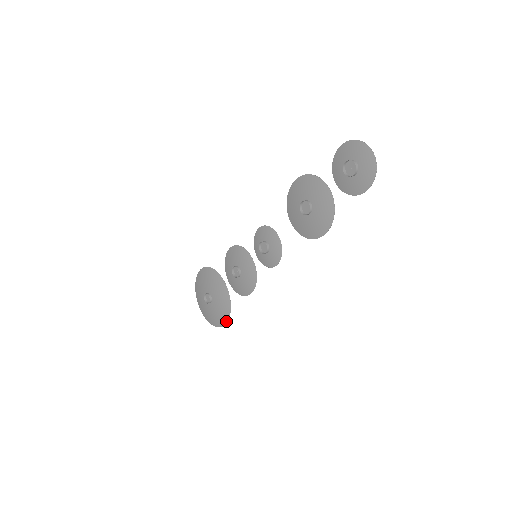
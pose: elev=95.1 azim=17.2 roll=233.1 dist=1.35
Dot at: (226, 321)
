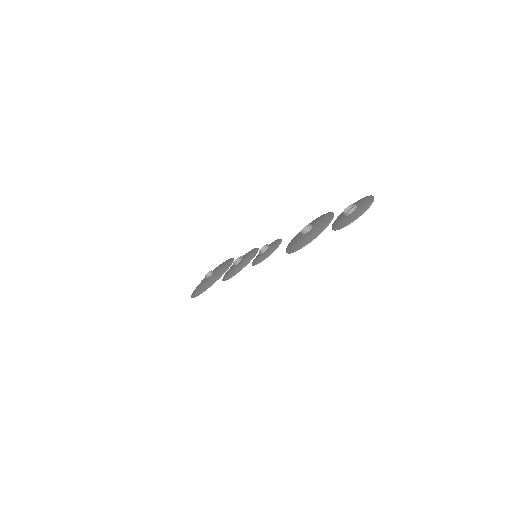
Dot at: (198, 295)
